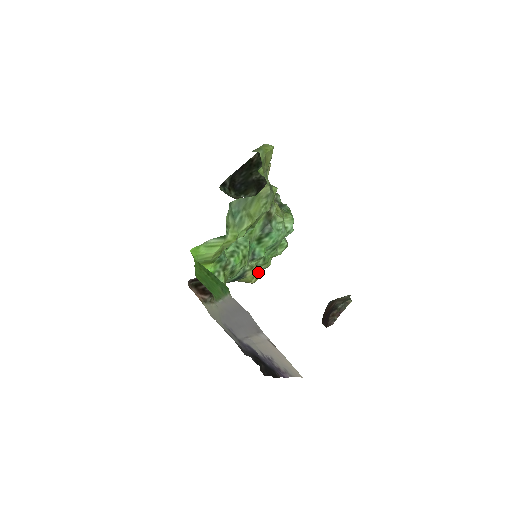
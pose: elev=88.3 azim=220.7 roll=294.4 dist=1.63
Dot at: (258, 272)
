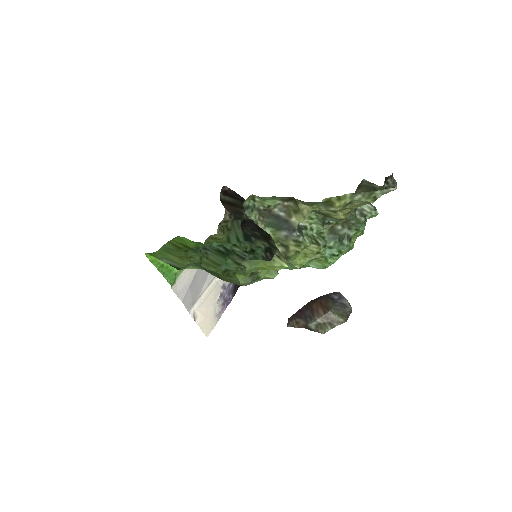
Dot at: occluded
